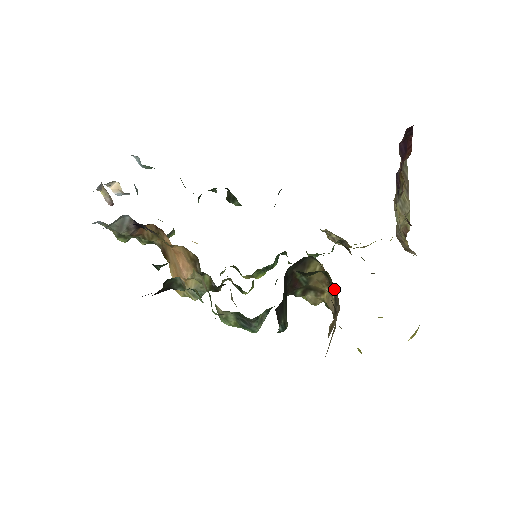
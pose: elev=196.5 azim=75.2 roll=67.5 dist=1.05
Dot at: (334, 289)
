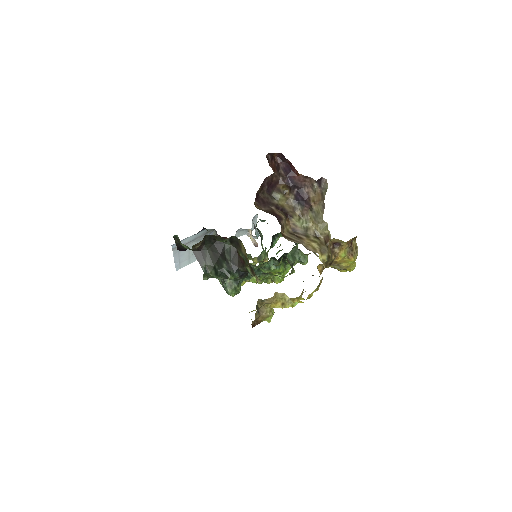
Dot at: occluded
